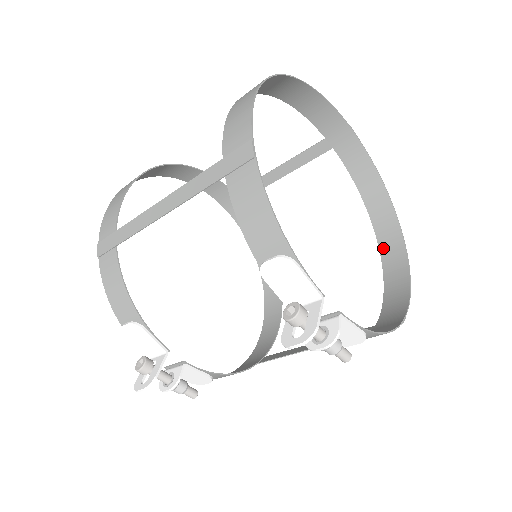
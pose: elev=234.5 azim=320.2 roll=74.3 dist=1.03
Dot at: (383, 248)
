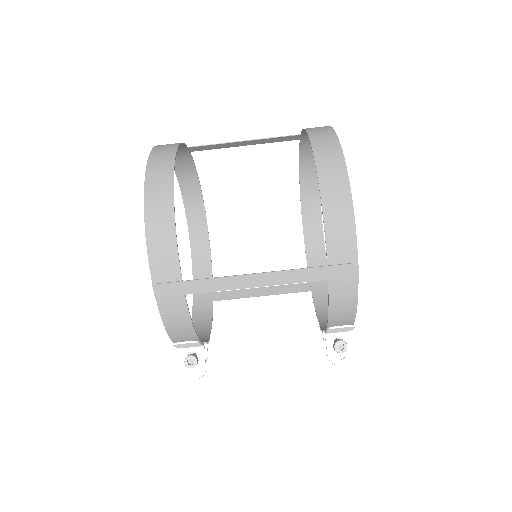
Dot at: (305, 212)
